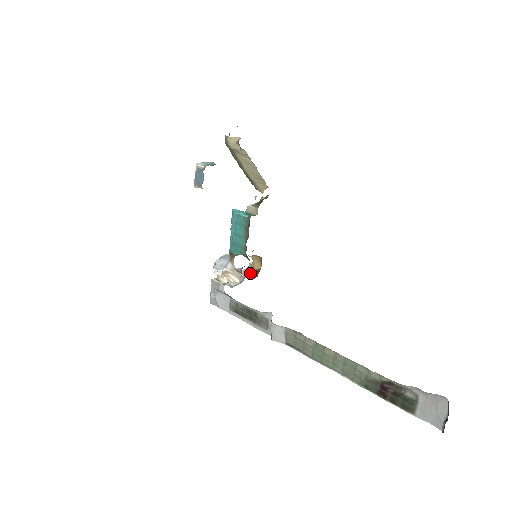
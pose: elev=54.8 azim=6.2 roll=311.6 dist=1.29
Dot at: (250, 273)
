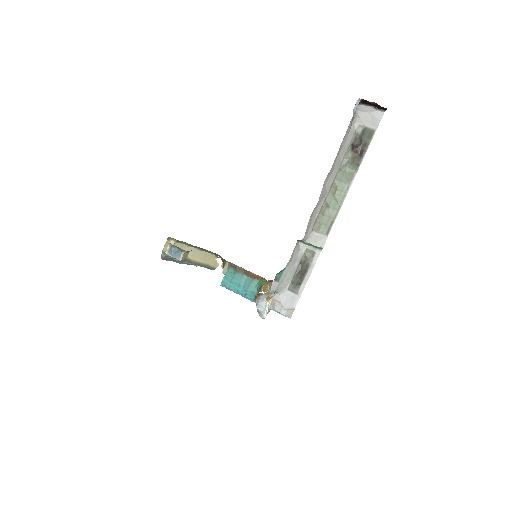
Dot at: occluded
